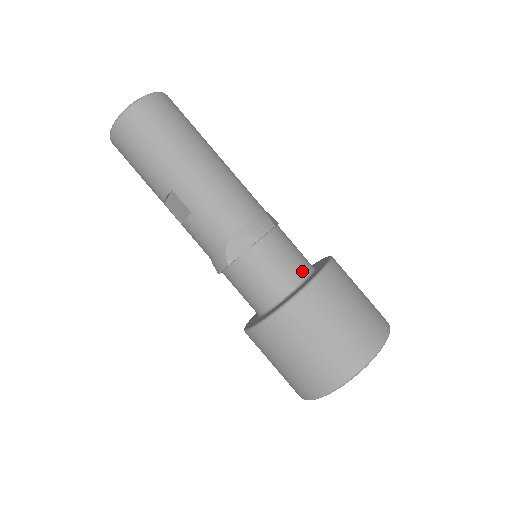
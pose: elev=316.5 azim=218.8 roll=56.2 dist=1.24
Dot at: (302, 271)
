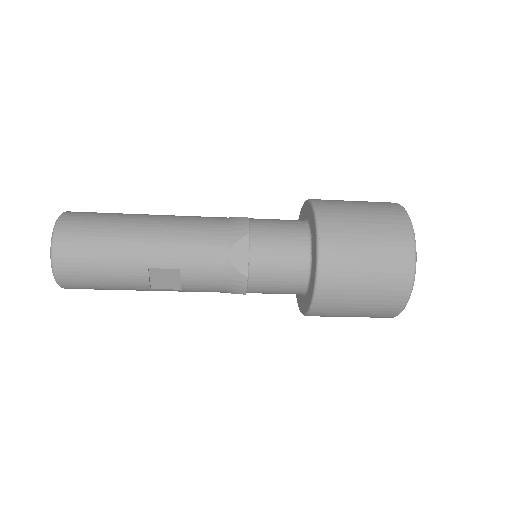
Dot at: (300, 227)
